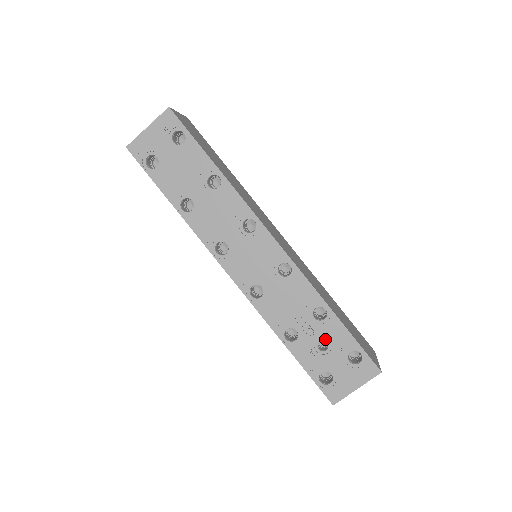
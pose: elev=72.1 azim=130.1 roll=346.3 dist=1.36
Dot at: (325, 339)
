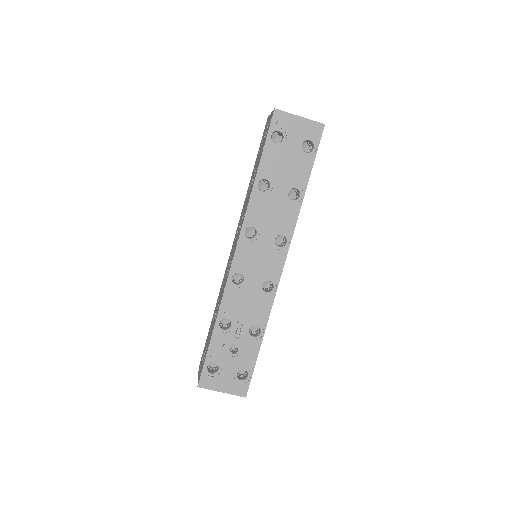
Dot at: (240, 347)
